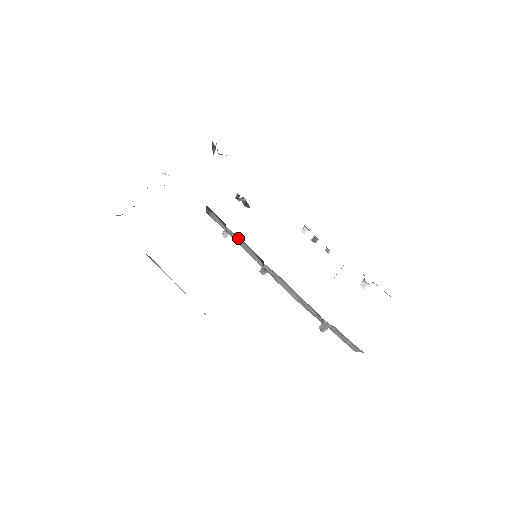
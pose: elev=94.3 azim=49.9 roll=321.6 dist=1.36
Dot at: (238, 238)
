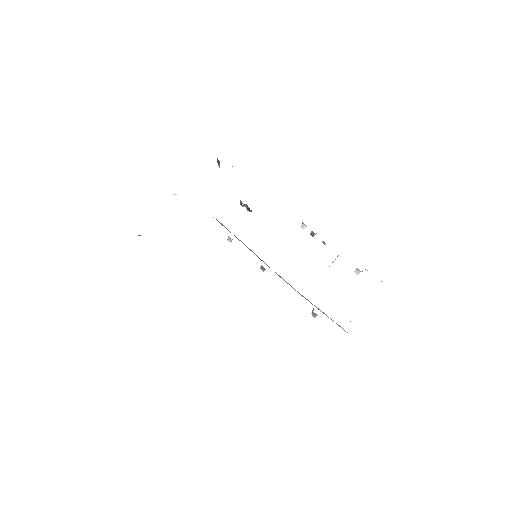
Dot at: (241, 241)
